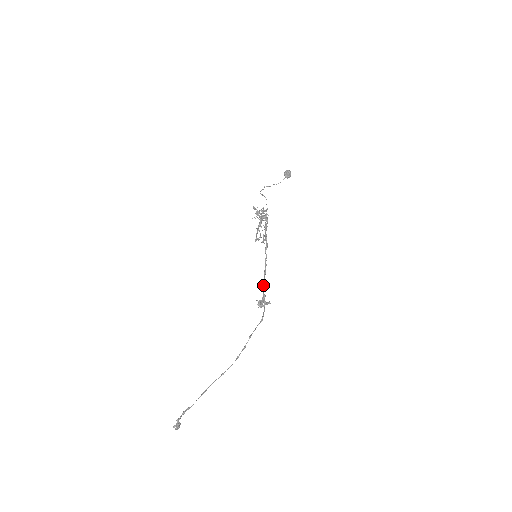
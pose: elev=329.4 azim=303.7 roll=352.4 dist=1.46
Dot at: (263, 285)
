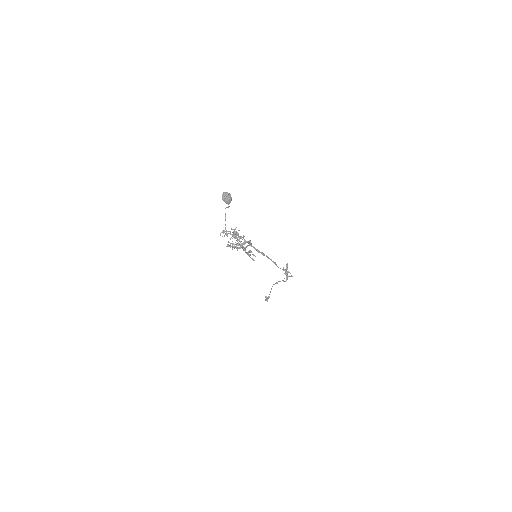
Dot at: occluded
